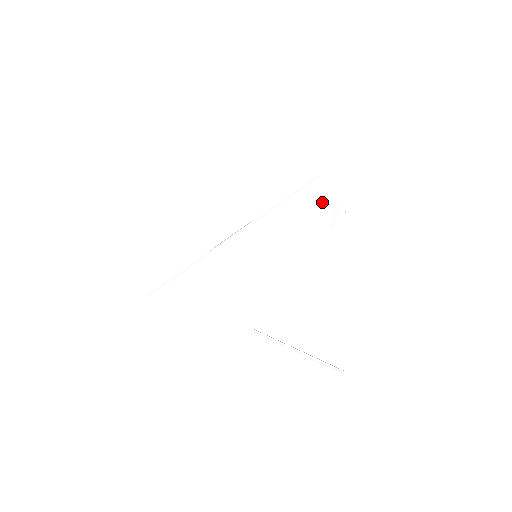
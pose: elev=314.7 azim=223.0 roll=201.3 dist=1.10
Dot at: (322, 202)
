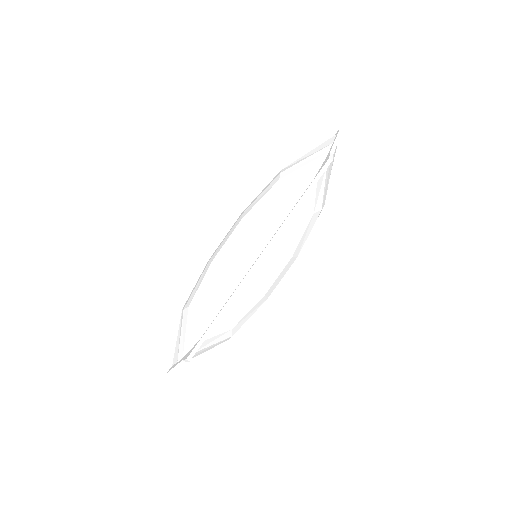
Dot at: (324, 188)
